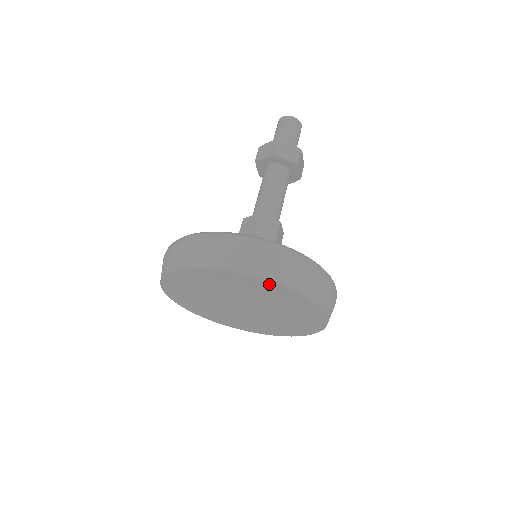
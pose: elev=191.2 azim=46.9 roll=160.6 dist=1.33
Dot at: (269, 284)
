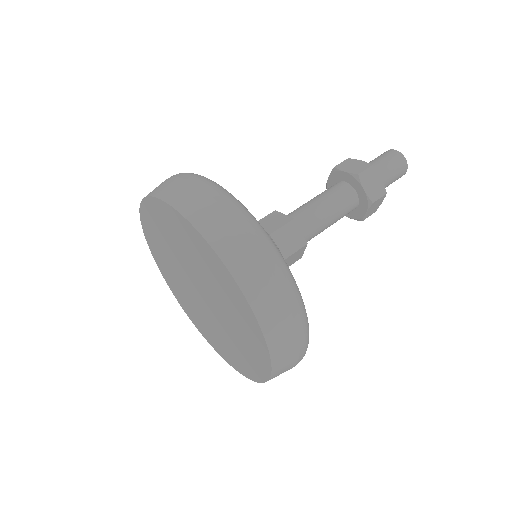
Dot at: (168, 210)
